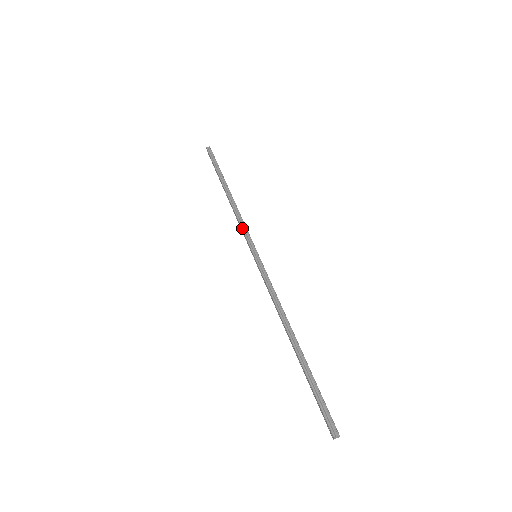
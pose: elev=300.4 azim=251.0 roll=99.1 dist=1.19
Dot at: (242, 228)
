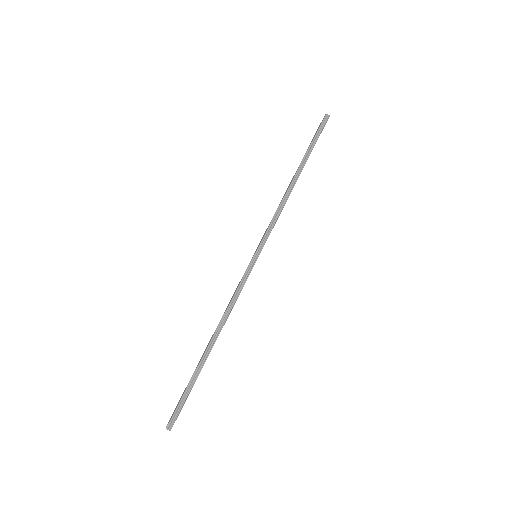
Dot at: (271, 223)
